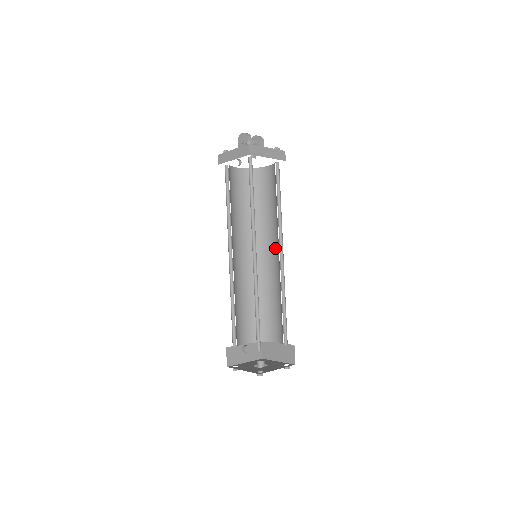
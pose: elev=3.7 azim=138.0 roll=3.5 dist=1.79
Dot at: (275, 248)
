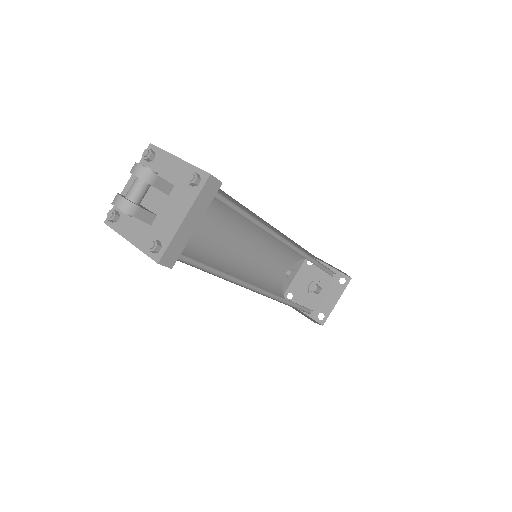
Dot at: occluded
